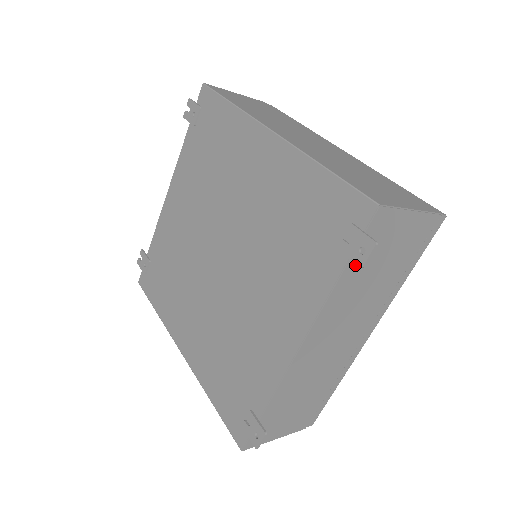
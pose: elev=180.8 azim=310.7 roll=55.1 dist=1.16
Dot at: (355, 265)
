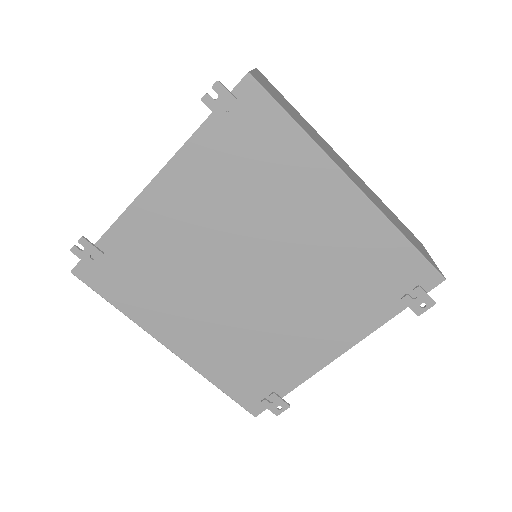
Dot at: occluded
